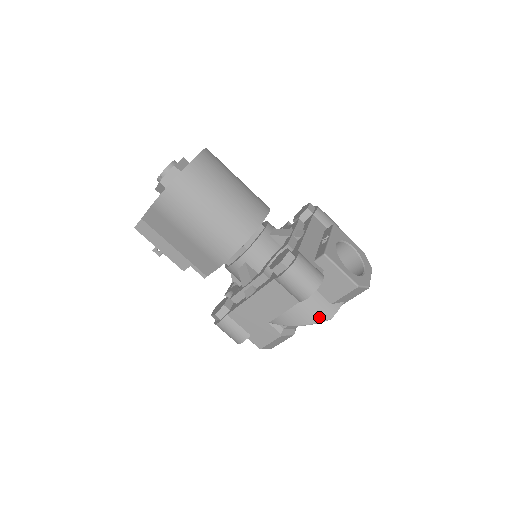
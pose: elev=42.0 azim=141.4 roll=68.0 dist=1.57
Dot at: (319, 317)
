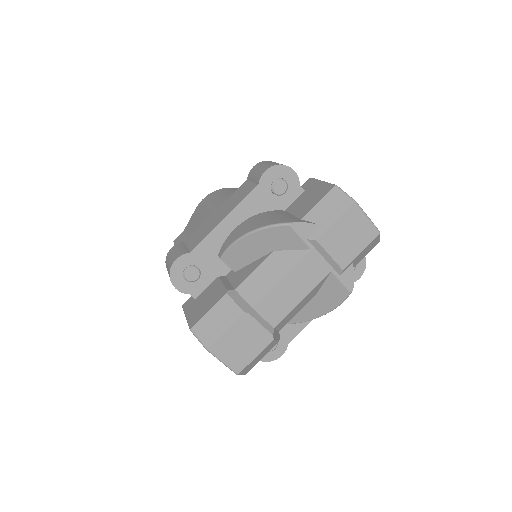
Dot at: (277, 221)
